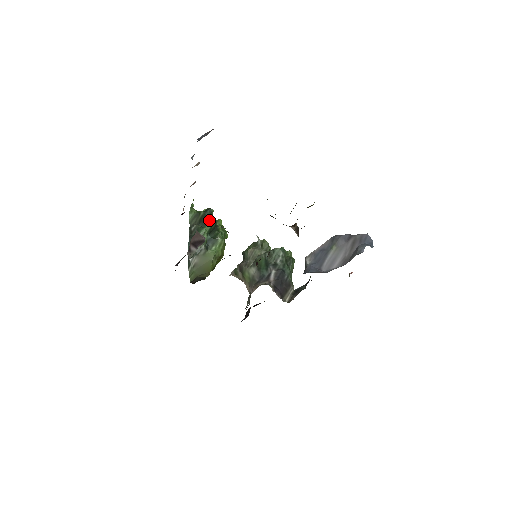
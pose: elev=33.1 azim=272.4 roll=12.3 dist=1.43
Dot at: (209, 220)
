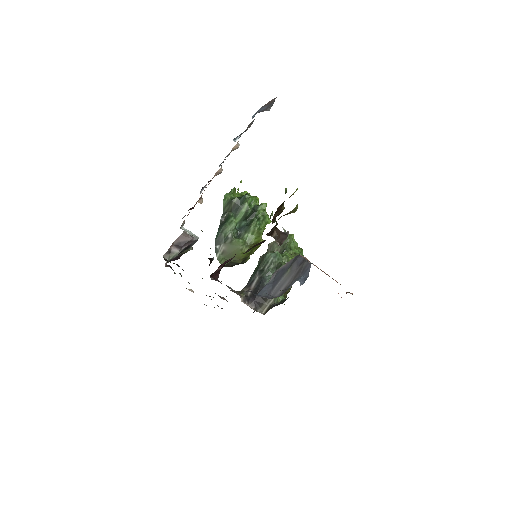
Dot at: (243, 207)
